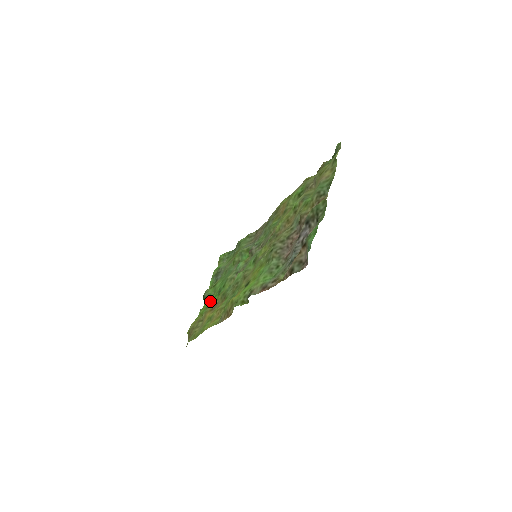
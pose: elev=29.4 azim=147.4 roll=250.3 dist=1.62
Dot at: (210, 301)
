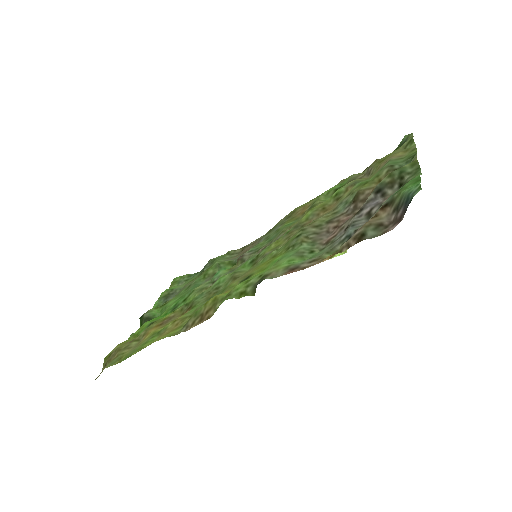
Dot at: (155, 319)
